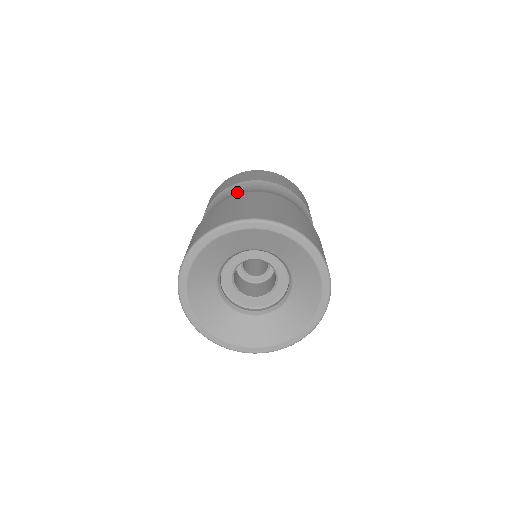
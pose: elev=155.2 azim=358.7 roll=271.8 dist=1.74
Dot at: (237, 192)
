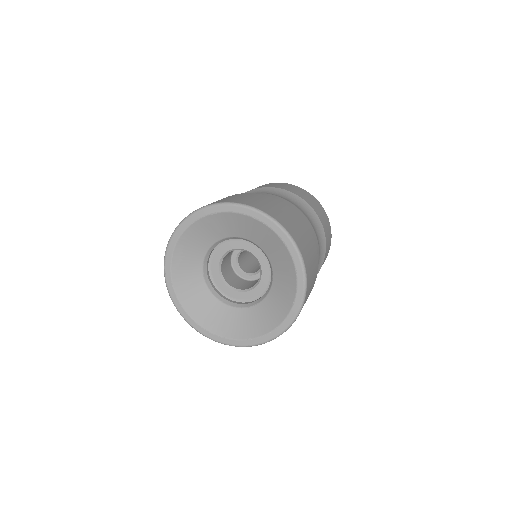
Dot at: occluded
